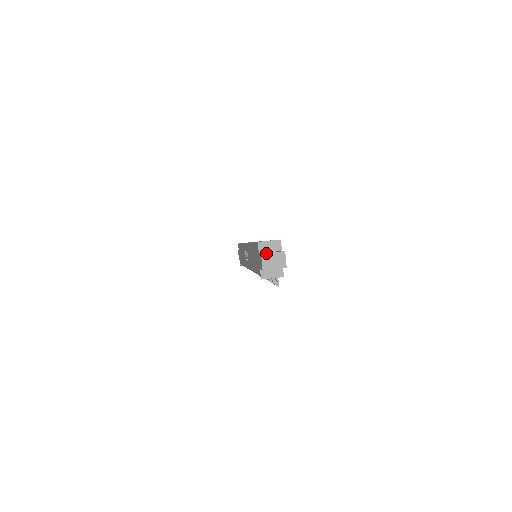
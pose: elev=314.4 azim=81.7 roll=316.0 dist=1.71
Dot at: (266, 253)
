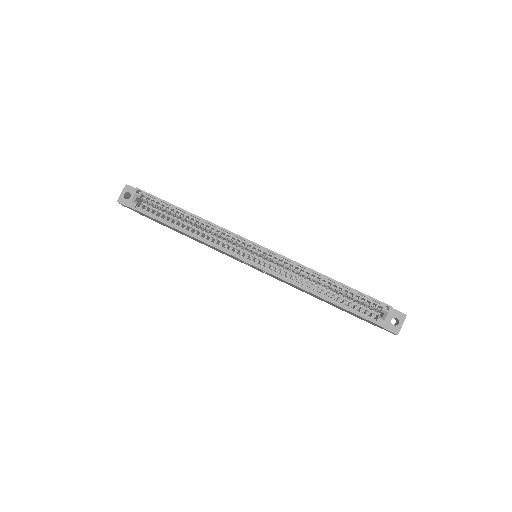
Dot at: occluded
